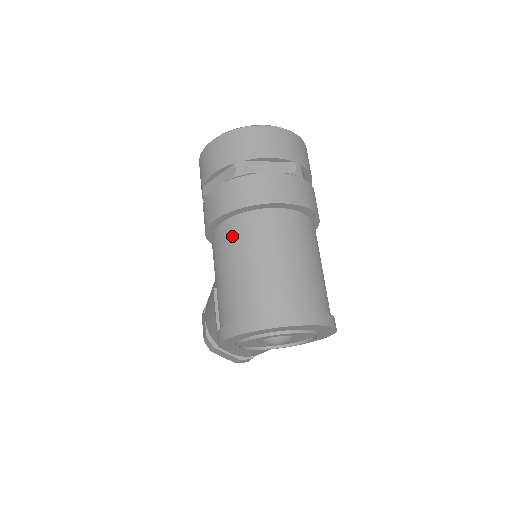
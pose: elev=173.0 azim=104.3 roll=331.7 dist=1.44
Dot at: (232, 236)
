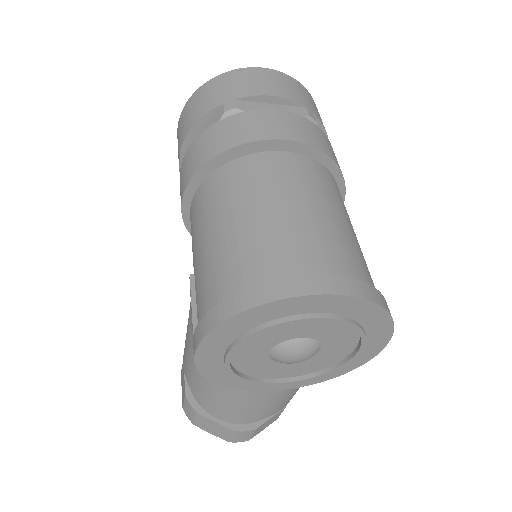
Dot at: (218, 188)
